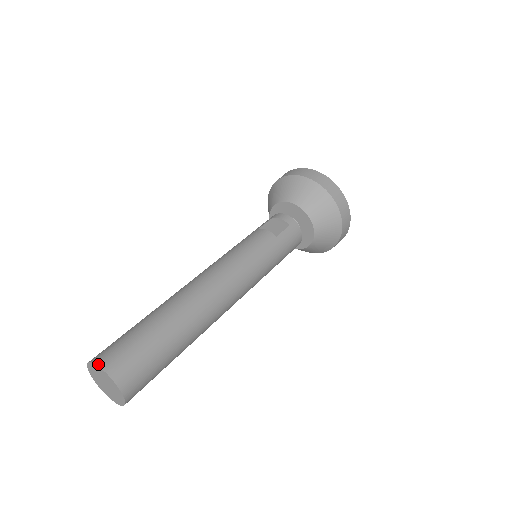
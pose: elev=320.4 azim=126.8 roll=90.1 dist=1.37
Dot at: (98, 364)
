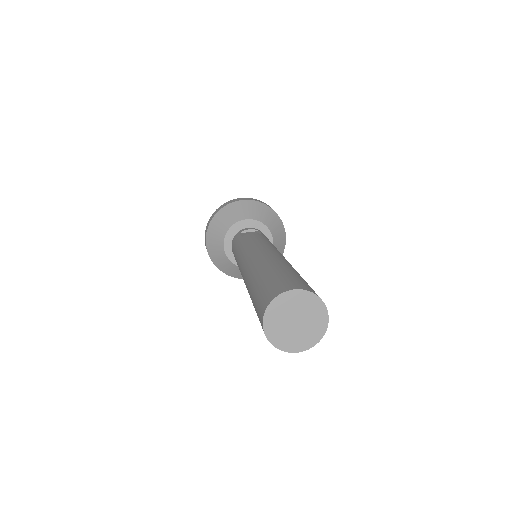
Dot at: (289, 289)
